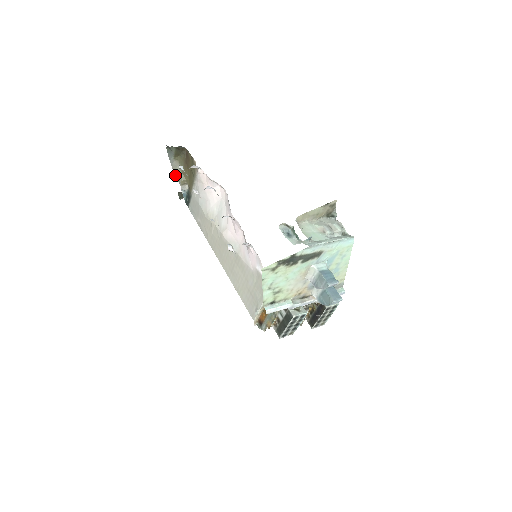
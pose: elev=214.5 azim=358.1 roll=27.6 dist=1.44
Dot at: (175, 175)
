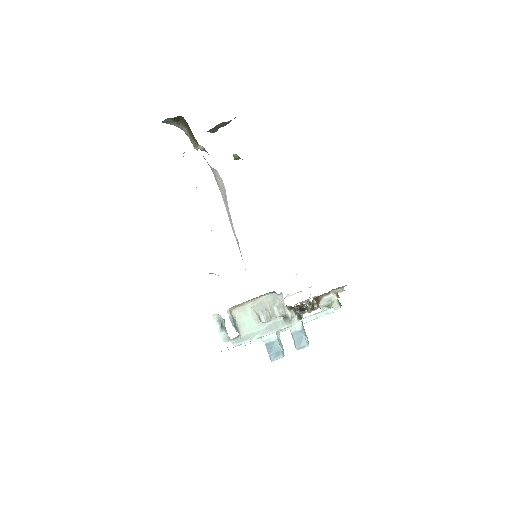
Dot at: (187, 135)
